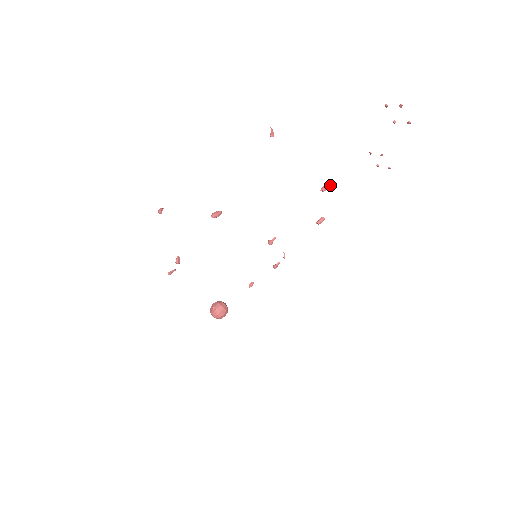
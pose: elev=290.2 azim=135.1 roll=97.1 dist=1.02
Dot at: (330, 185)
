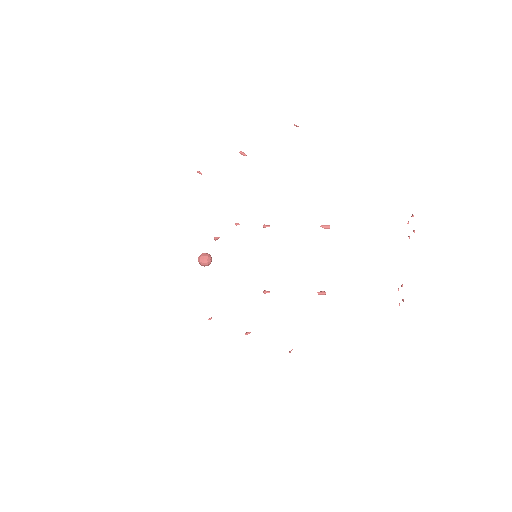
Dot at: (329, 227)
